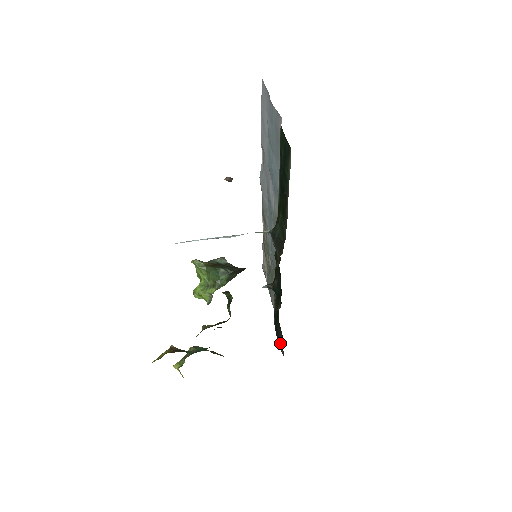
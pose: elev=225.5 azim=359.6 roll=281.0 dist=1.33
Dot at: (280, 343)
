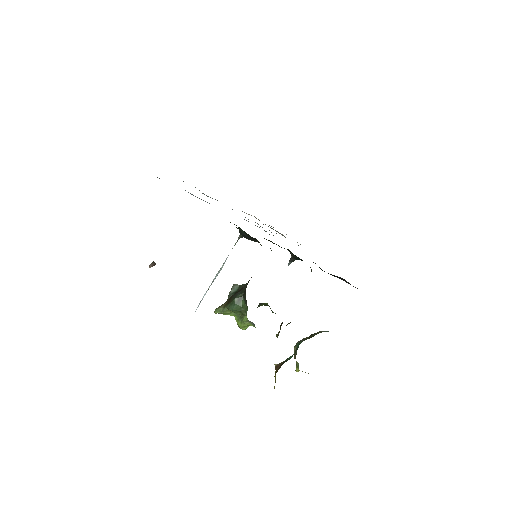
Dot at: occluded
